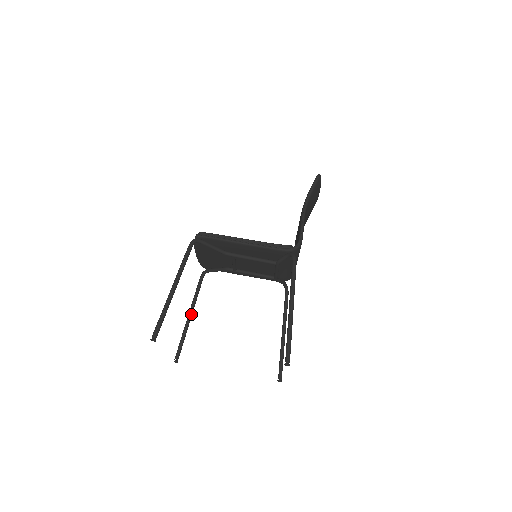
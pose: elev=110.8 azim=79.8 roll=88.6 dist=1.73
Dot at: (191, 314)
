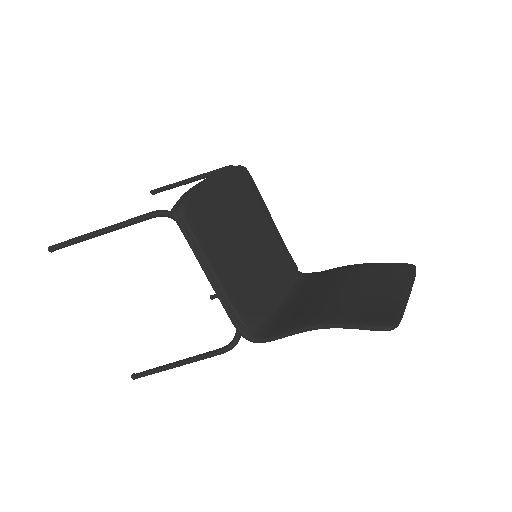
Dot at: (191, 181)
